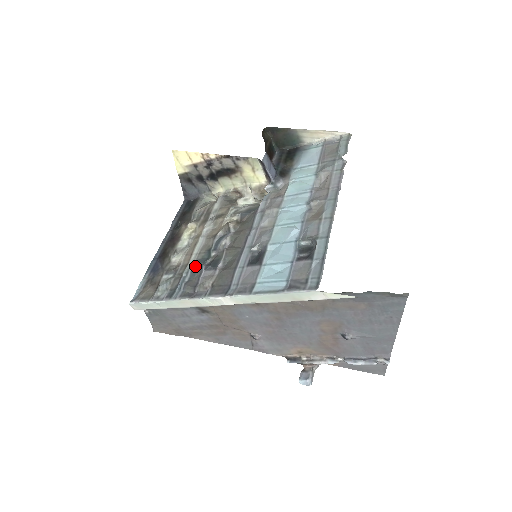
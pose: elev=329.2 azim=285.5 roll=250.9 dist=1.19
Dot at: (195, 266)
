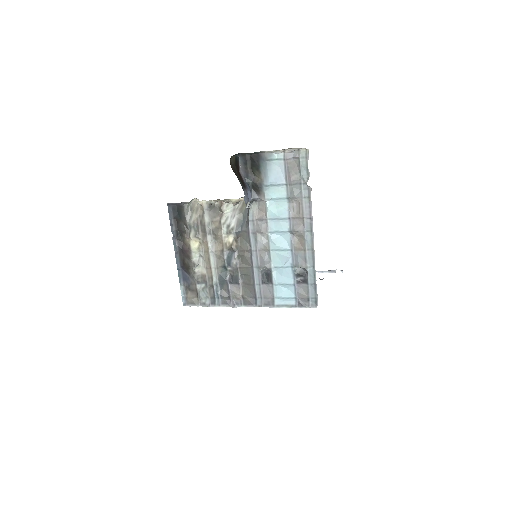
Dot at: (220, 280)
